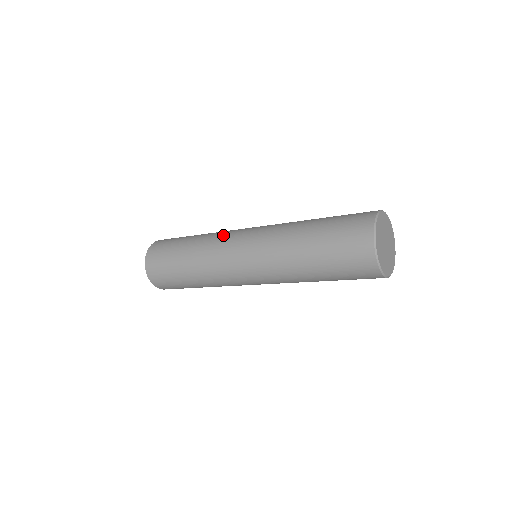
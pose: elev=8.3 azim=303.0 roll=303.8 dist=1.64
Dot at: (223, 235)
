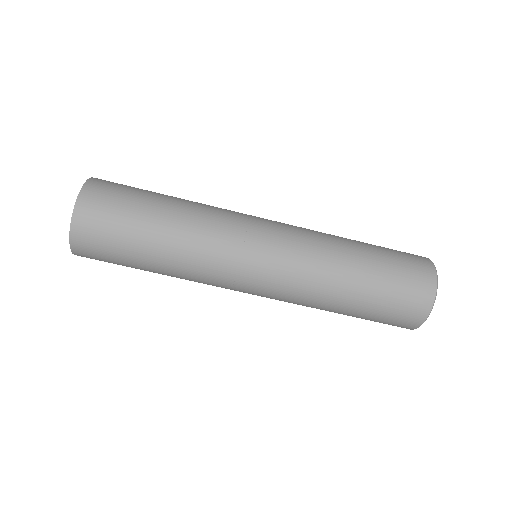
Dot at: occluded
